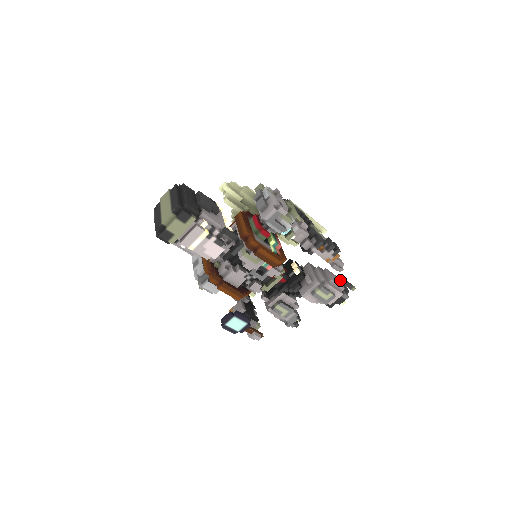
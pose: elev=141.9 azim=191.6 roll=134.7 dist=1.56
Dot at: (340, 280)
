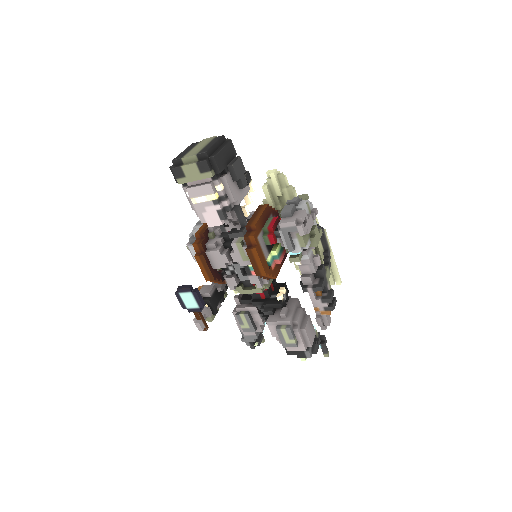
Dot at: occluded
